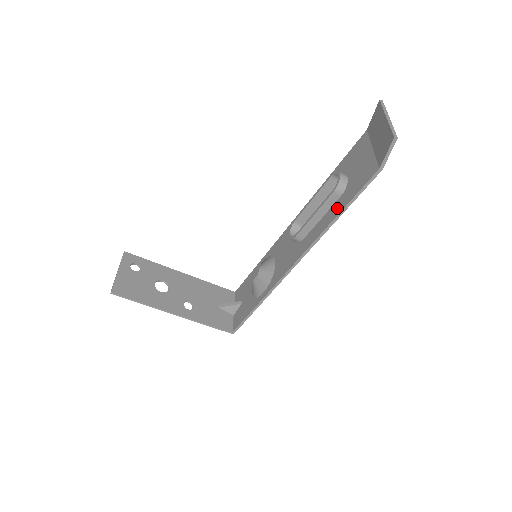
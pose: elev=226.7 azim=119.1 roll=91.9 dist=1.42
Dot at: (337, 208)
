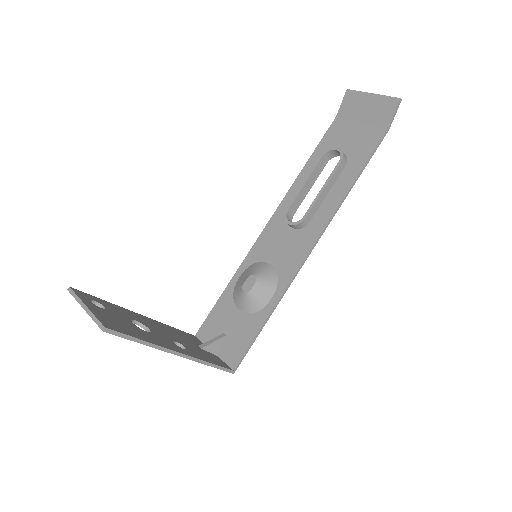
Dot at: (349, 176)
